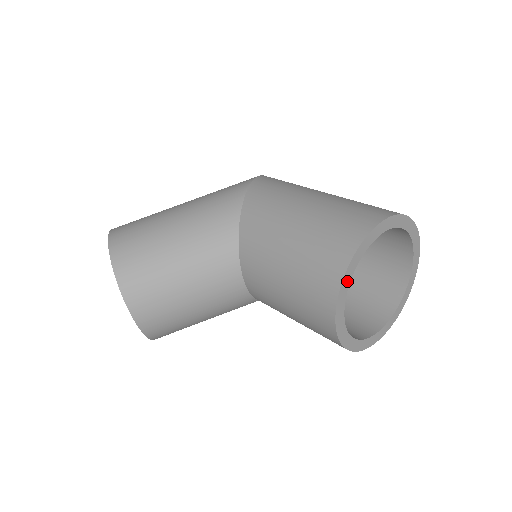
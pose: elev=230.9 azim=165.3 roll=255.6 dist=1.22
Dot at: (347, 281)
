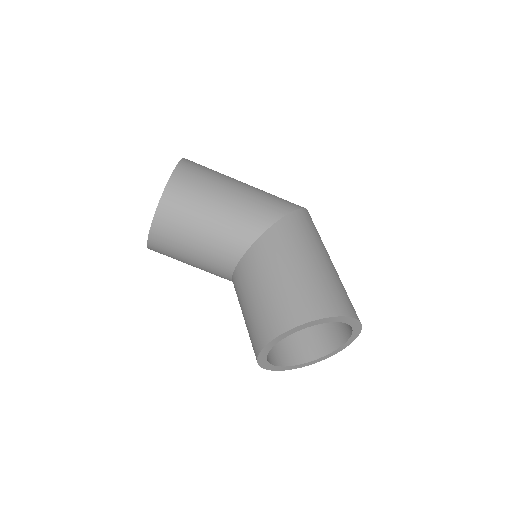
Dot at: (292, 332)
